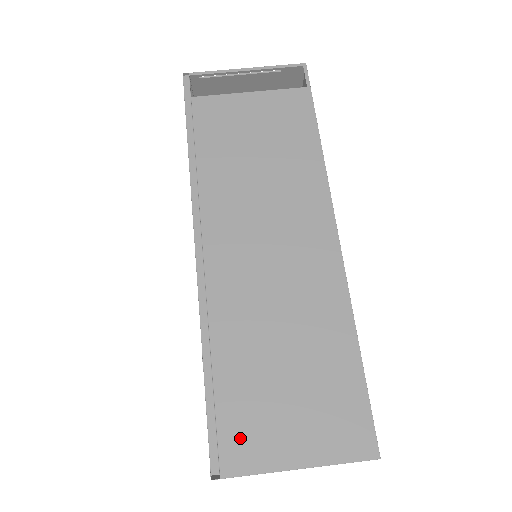
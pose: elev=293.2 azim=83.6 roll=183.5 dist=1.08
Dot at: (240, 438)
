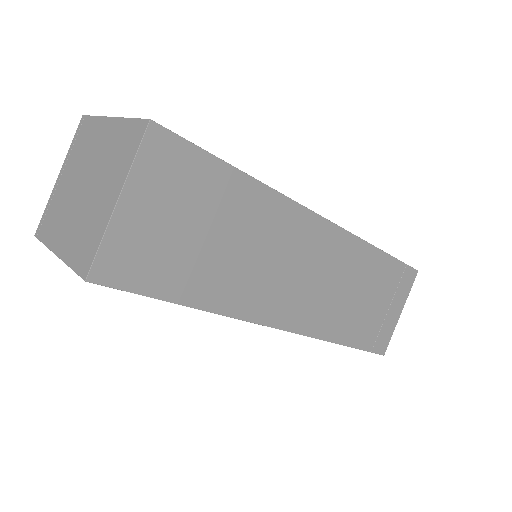
Dot at: occluded
